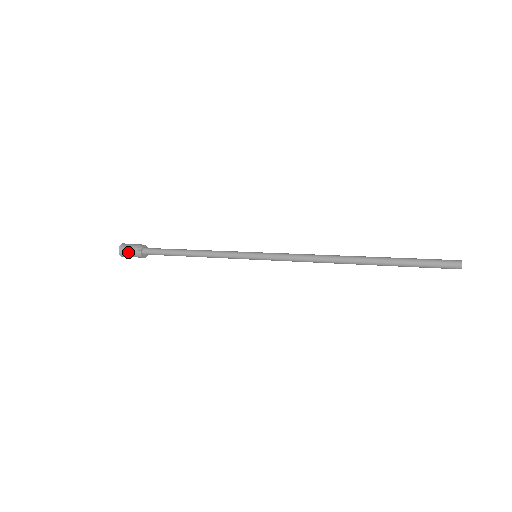
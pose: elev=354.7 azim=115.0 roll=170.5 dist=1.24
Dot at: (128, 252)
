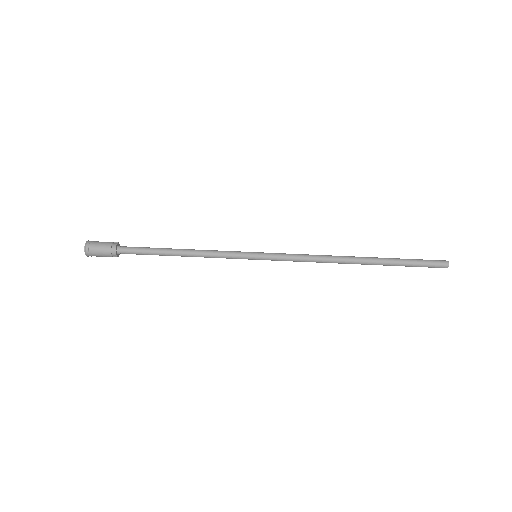
Dot at: (101, 256)
